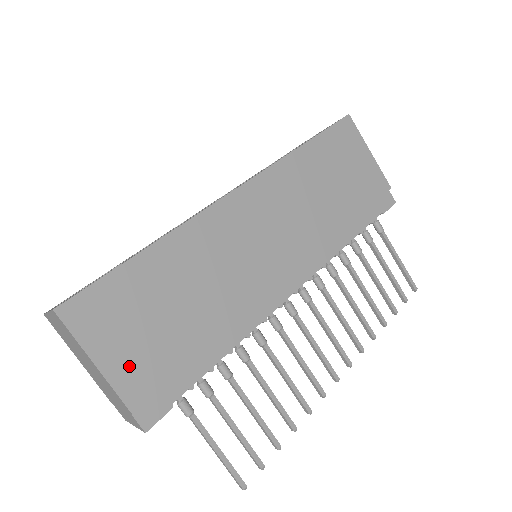
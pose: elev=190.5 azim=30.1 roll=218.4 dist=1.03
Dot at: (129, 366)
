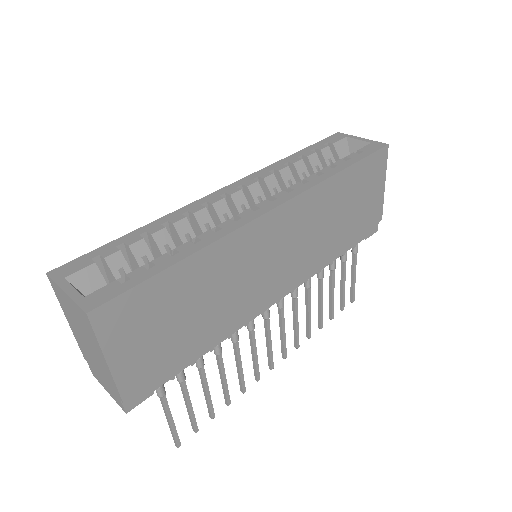
Dot at: (134, 364)
